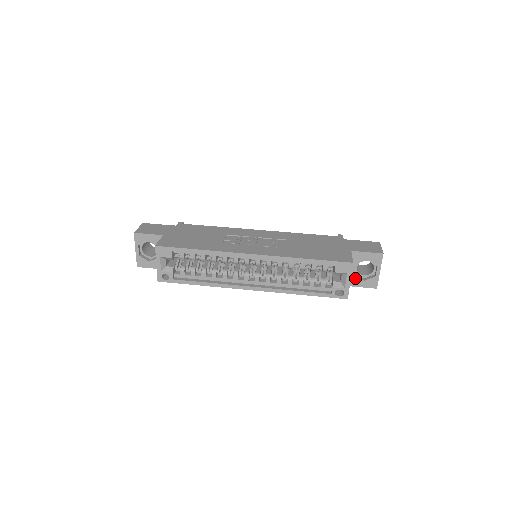
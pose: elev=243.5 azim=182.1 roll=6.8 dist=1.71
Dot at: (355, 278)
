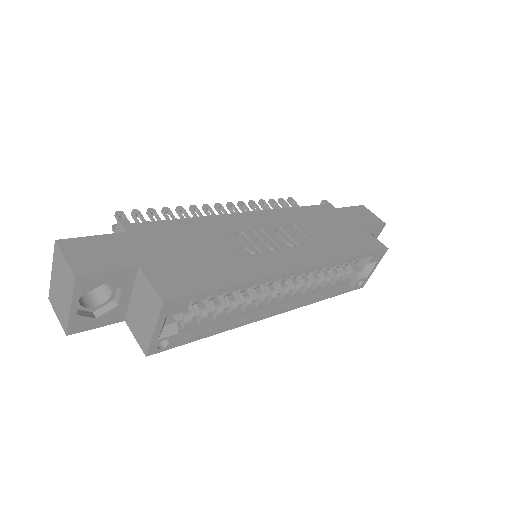
Dot at: occluded
